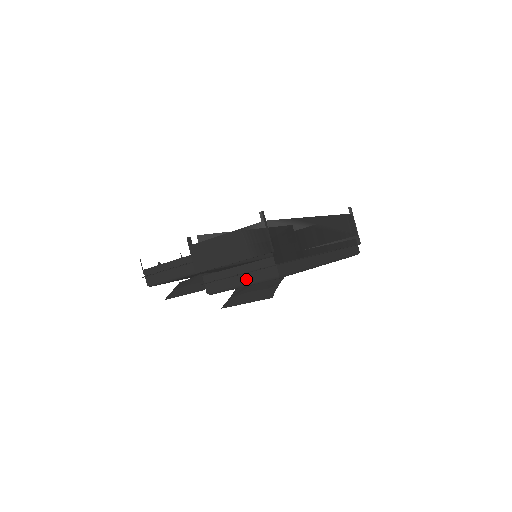
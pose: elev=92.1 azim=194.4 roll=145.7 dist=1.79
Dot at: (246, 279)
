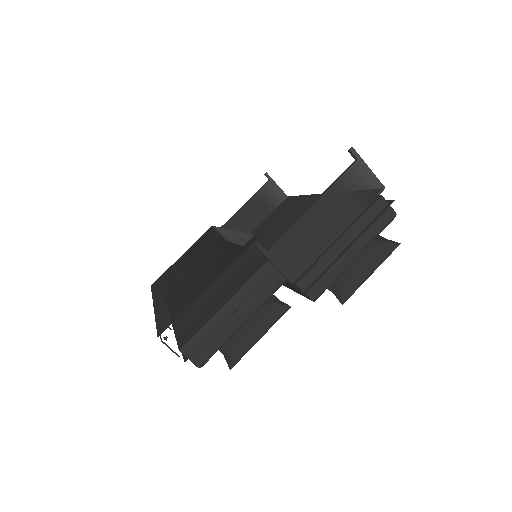
Dot at: (359, 245)
